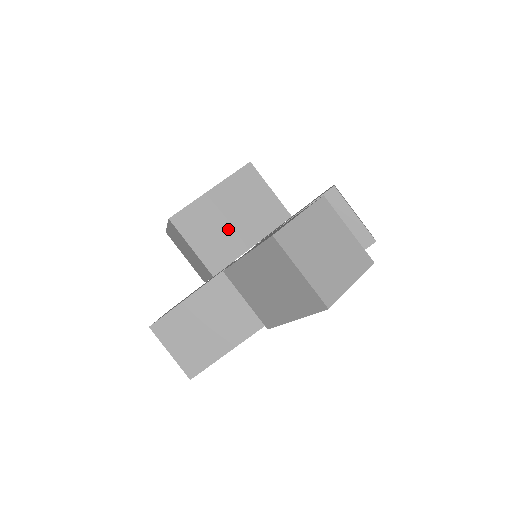
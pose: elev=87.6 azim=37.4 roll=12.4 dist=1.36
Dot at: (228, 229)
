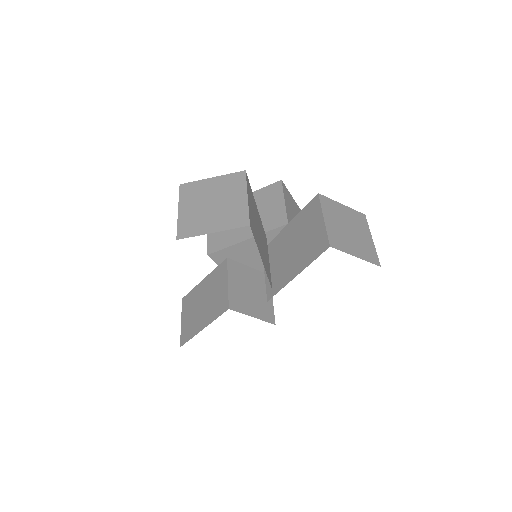
Dot at: occluded
